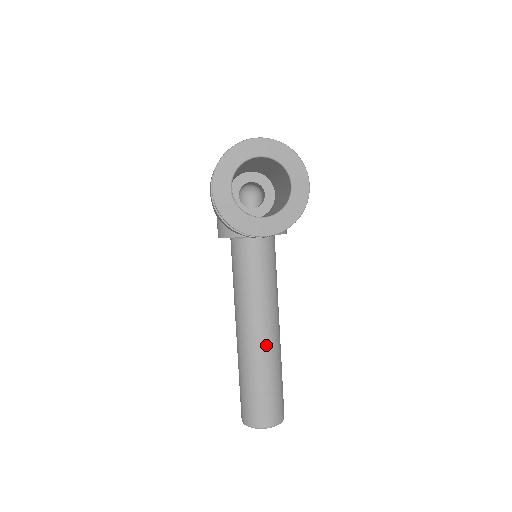
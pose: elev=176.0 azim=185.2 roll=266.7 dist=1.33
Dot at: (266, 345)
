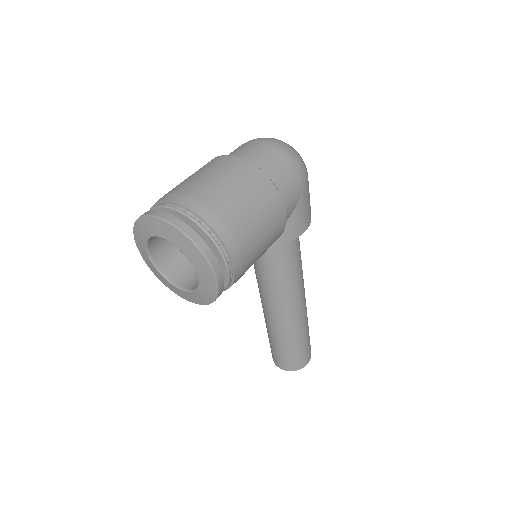
Dot at: (277, 321)
